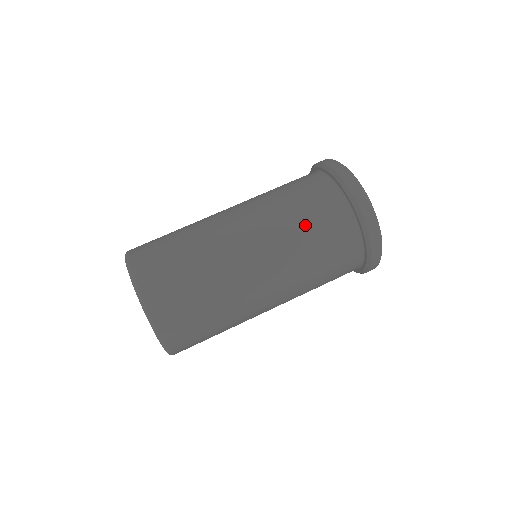
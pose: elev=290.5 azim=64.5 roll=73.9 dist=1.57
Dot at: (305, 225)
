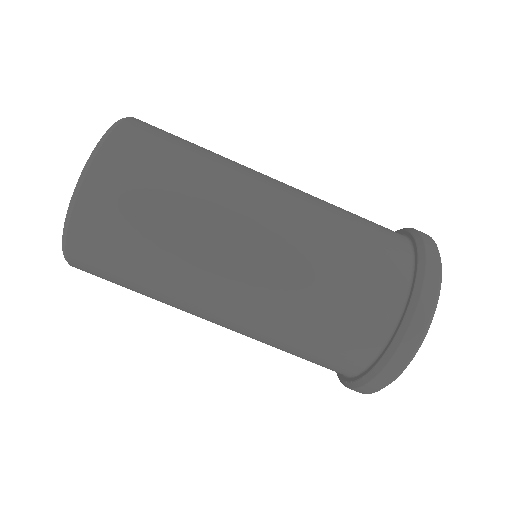
Dot at: (336, 275)
